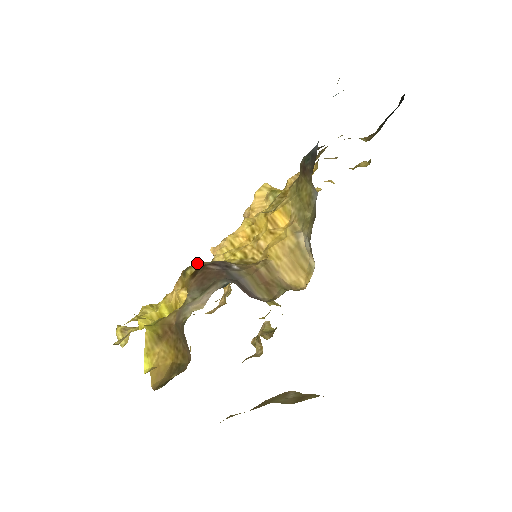
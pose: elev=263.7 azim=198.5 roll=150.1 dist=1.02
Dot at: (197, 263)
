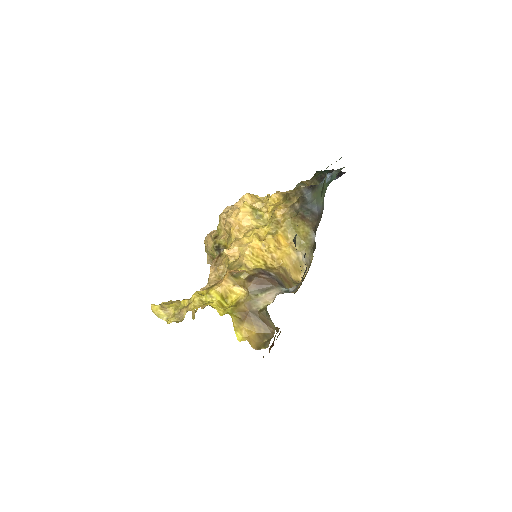
Dot at: (247, 271)
